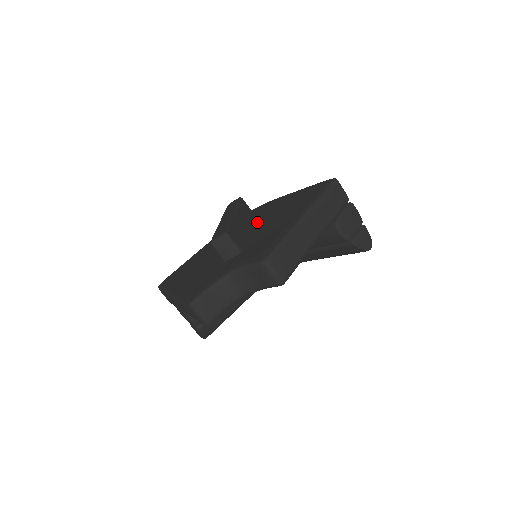
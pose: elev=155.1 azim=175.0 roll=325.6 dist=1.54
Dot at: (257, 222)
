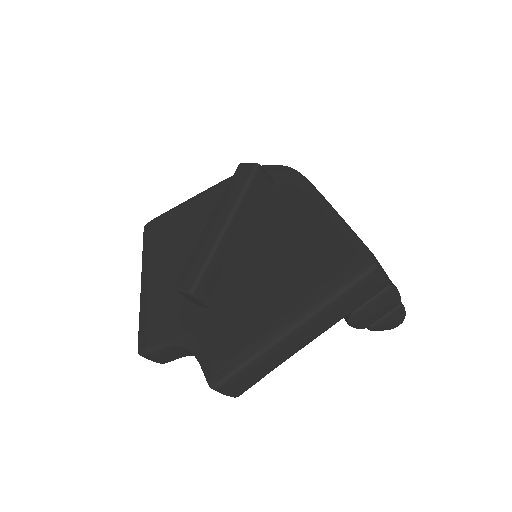
Dot at: (260, 236)
